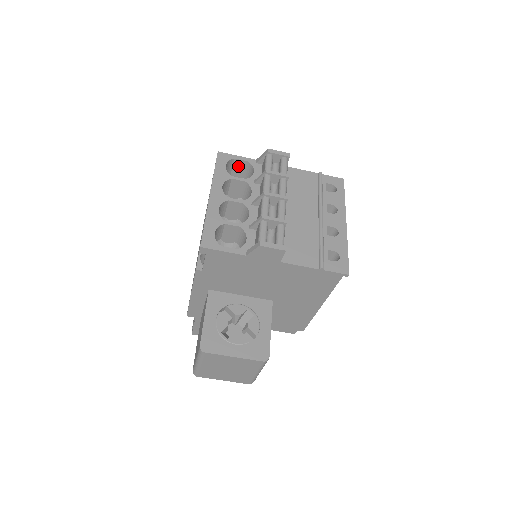
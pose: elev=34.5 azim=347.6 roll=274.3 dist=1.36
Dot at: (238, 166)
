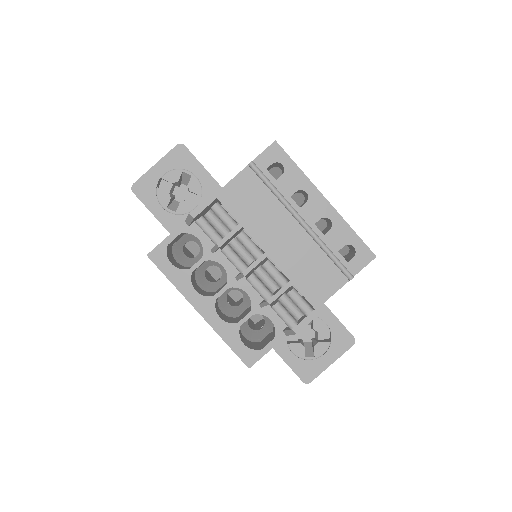
Dot at: (174, 240)
